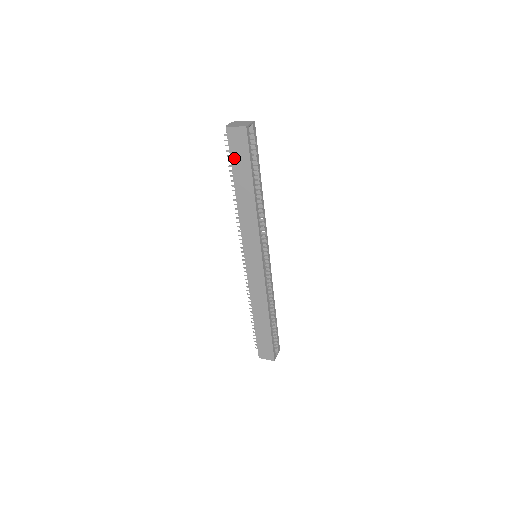
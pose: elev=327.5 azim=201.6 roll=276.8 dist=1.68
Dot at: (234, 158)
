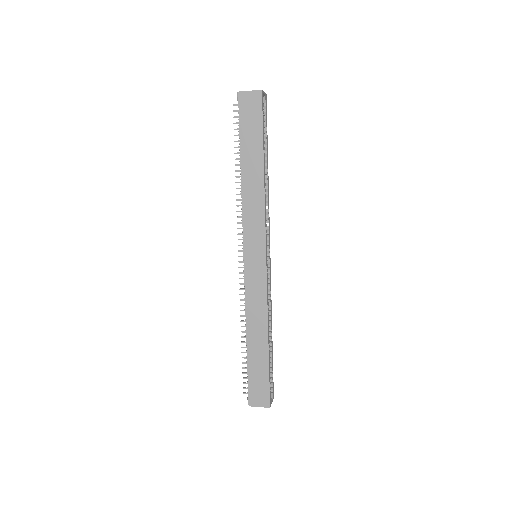
Dot at: (244, 127)
